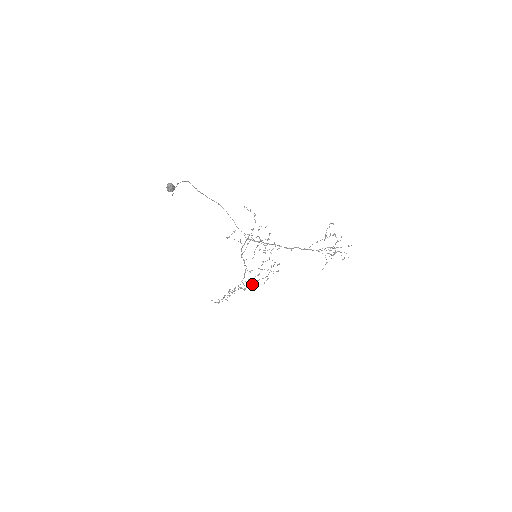
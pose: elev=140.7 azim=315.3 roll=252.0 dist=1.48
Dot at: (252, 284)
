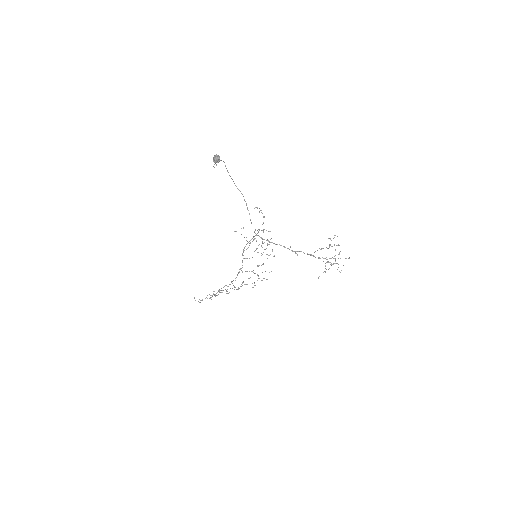
Dot at: (236, 289)
